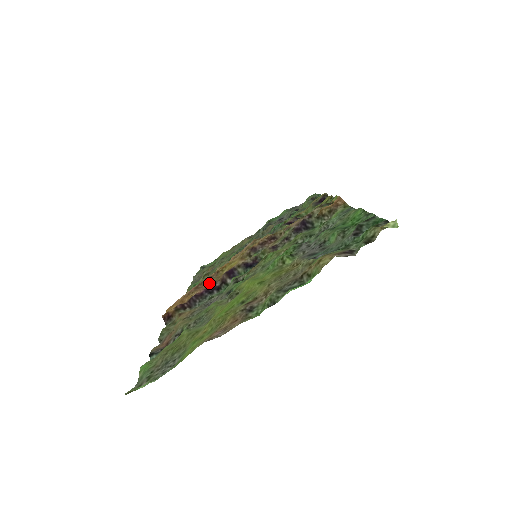
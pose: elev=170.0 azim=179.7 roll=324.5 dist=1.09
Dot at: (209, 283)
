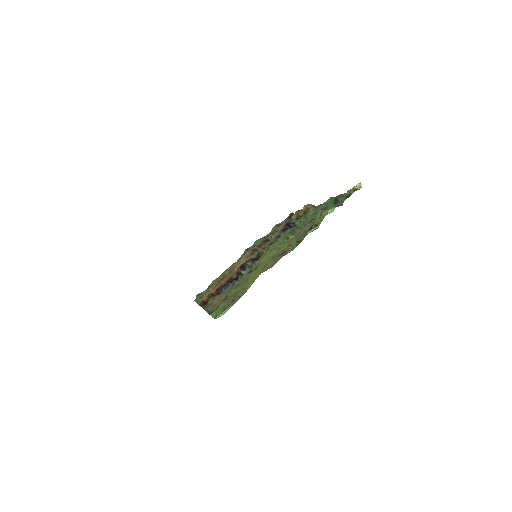
Dot at: (227, 279)
